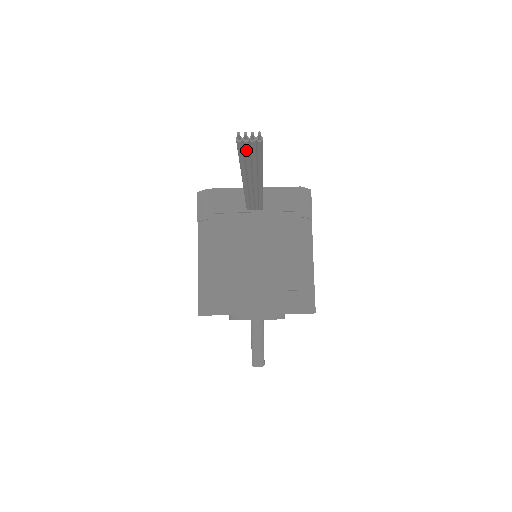
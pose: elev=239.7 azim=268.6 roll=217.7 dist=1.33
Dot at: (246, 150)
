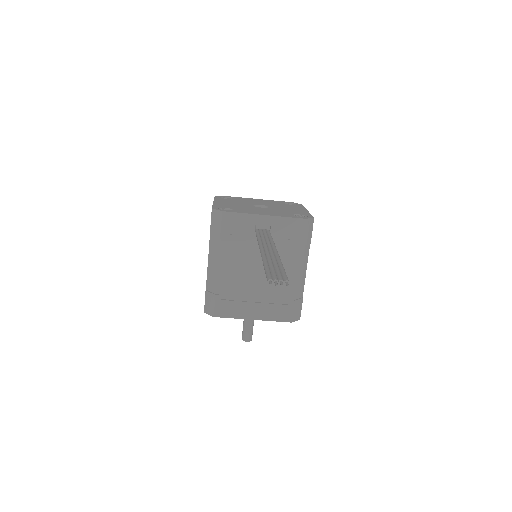
Dot at: occluded
